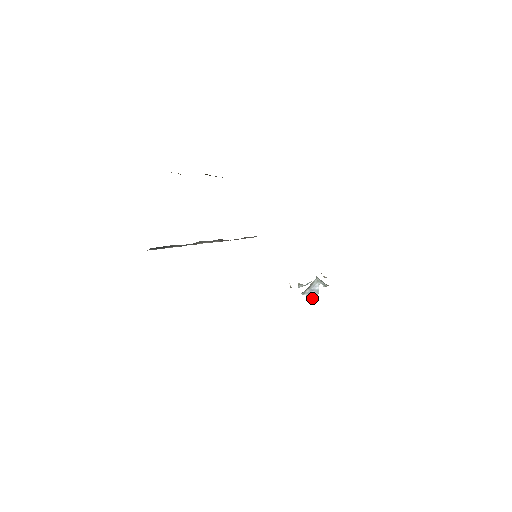
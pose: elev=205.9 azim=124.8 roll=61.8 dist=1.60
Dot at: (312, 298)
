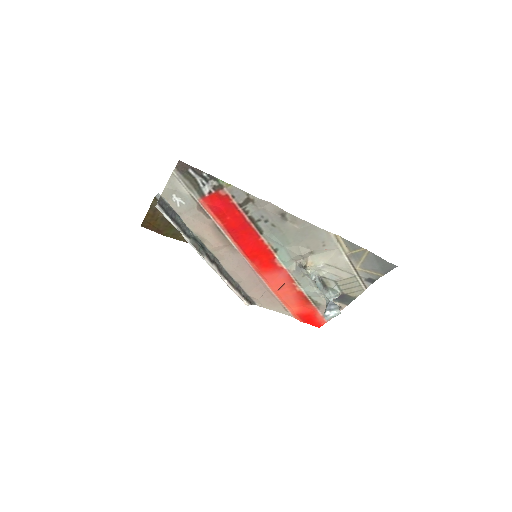
Dot at: (336, 314)
